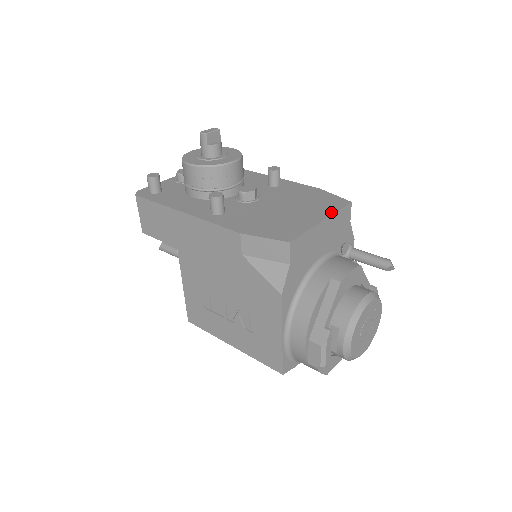
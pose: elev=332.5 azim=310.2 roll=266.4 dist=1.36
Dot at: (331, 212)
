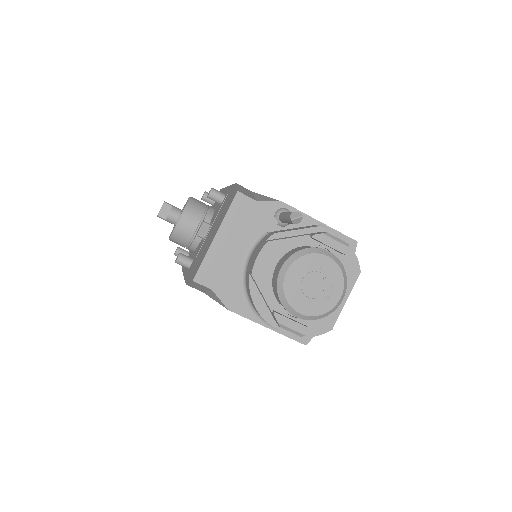
Dot at: (222, 219)
